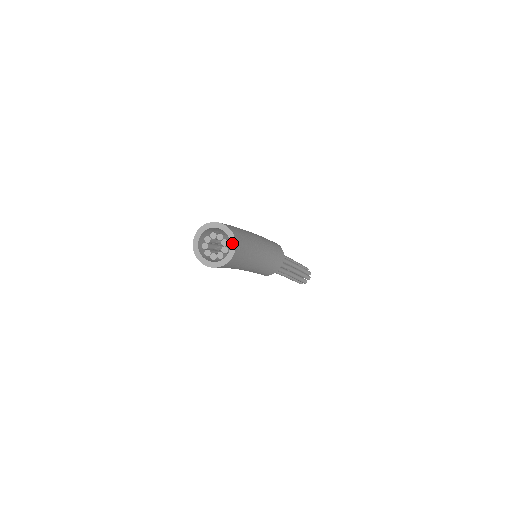
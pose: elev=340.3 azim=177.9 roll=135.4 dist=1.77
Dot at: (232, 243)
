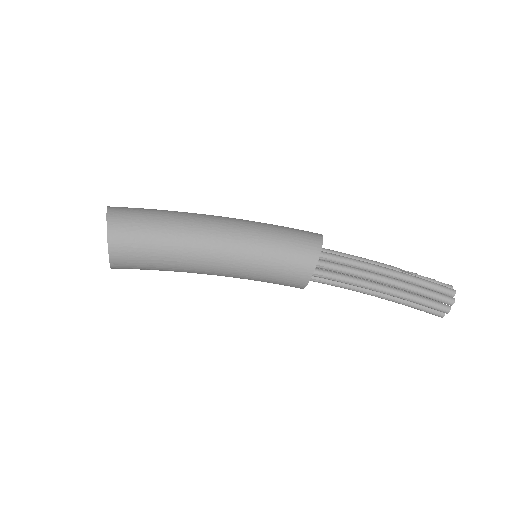
Dot at: (108, 242)
